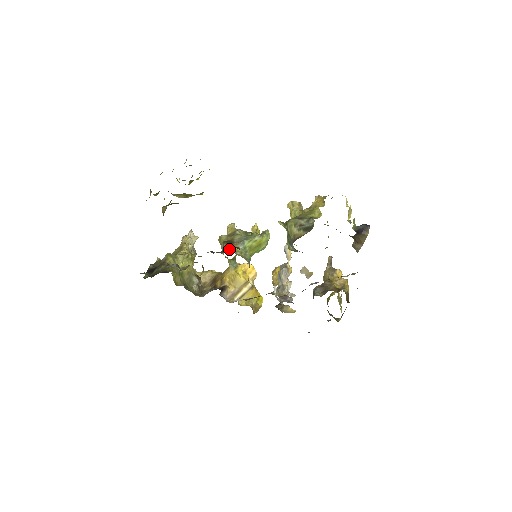
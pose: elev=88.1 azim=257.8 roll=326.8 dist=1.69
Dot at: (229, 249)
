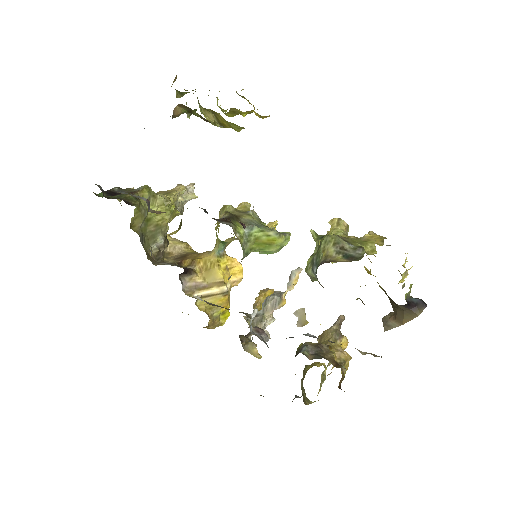
Dot at: occluded
